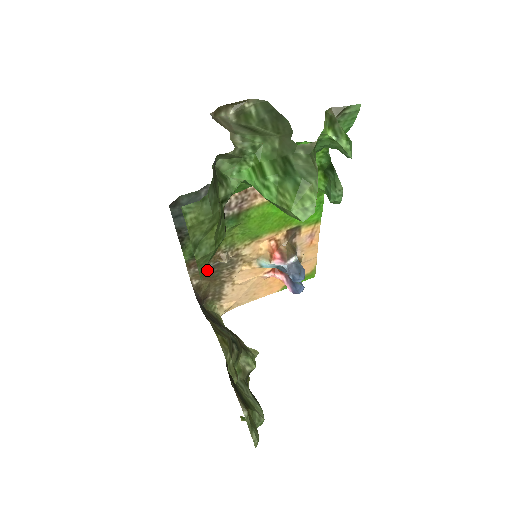
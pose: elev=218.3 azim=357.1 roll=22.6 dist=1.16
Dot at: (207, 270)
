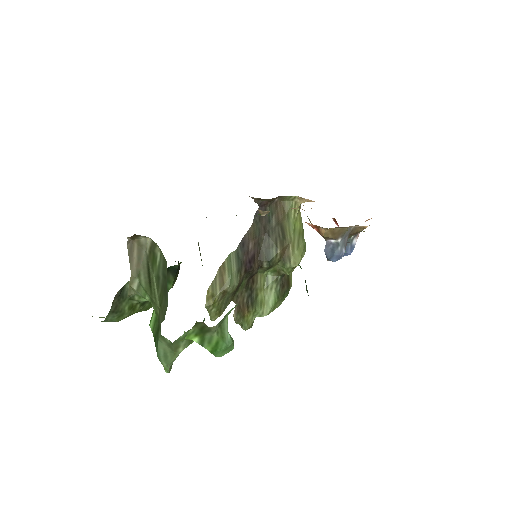
Dot at: occluded
